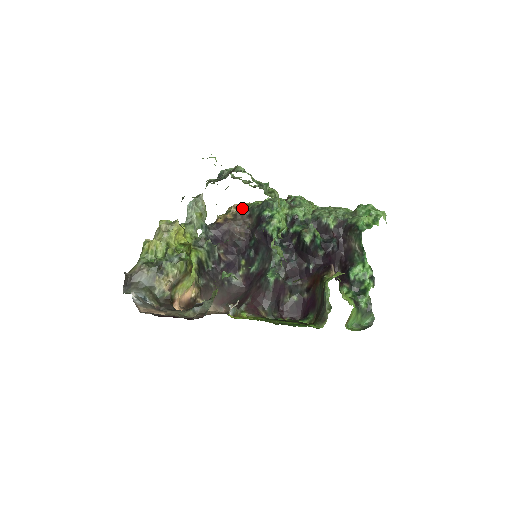
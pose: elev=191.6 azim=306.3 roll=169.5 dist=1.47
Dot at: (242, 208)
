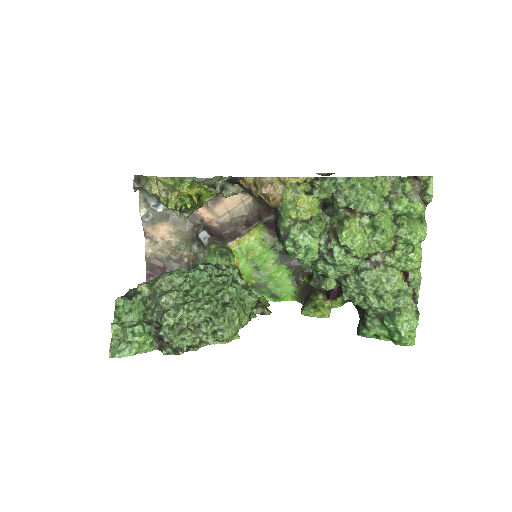
Dot at: (270, 204)
